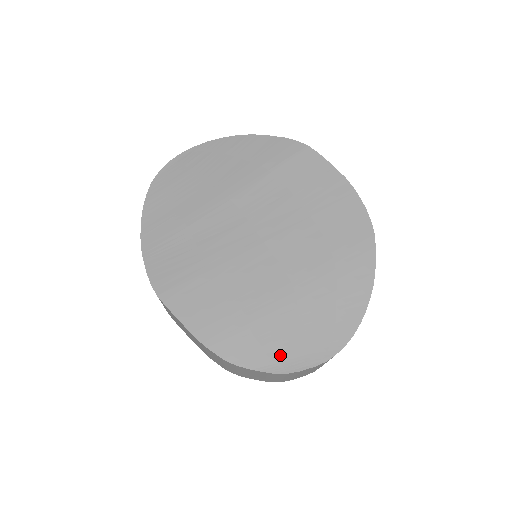
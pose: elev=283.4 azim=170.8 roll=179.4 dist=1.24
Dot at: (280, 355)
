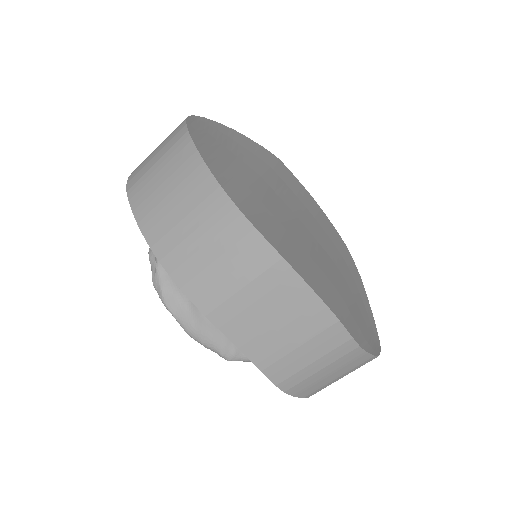
Dot at: (367, 338)
